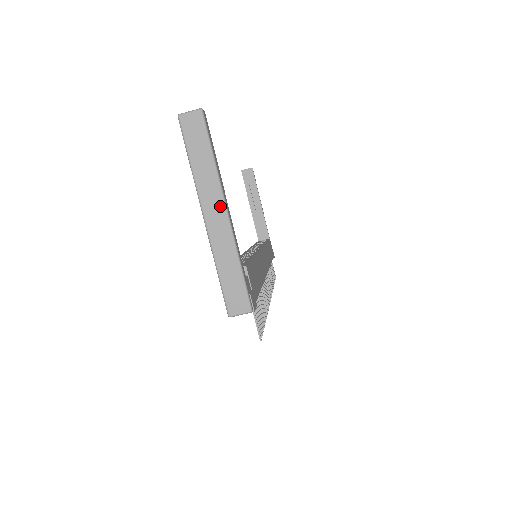
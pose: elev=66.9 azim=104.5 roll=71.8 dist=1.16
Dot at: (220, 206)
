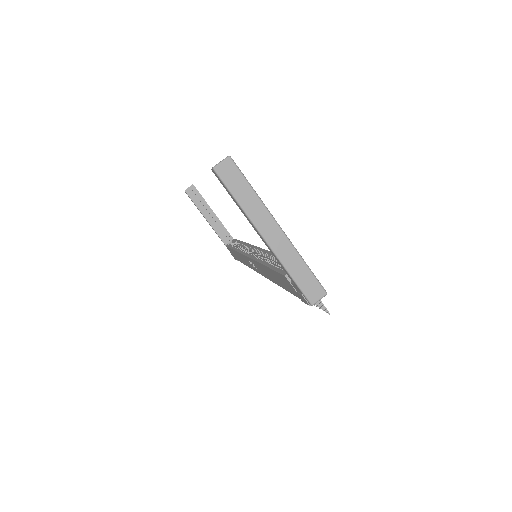
Dot at: (274, 225)
